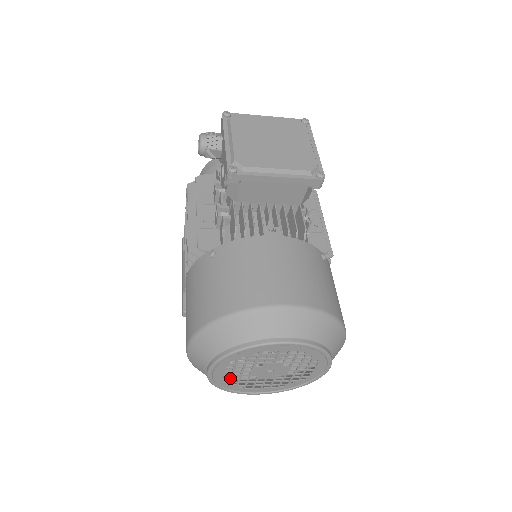
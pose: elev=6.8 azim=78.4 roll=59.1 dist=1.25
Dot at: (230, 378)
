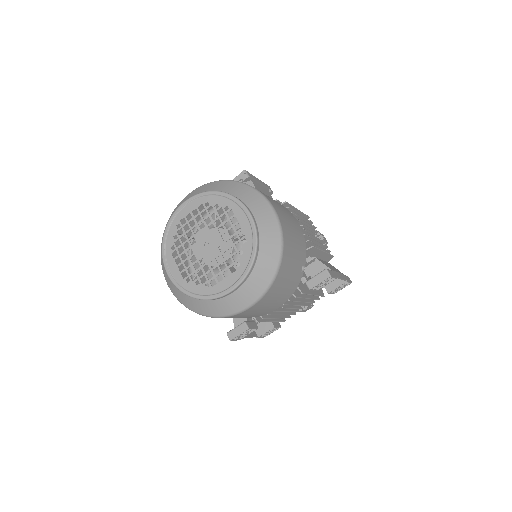
Dot at: (188, 274)
